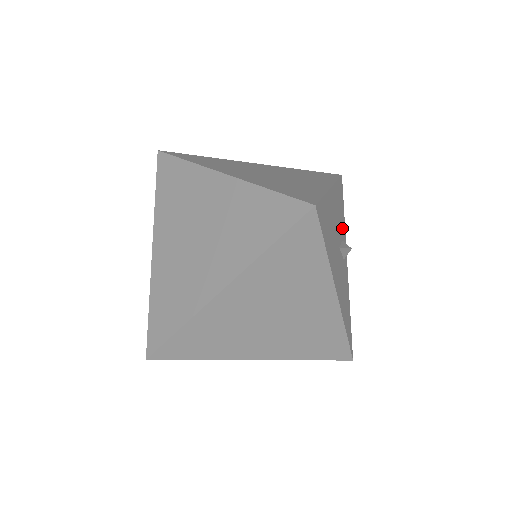
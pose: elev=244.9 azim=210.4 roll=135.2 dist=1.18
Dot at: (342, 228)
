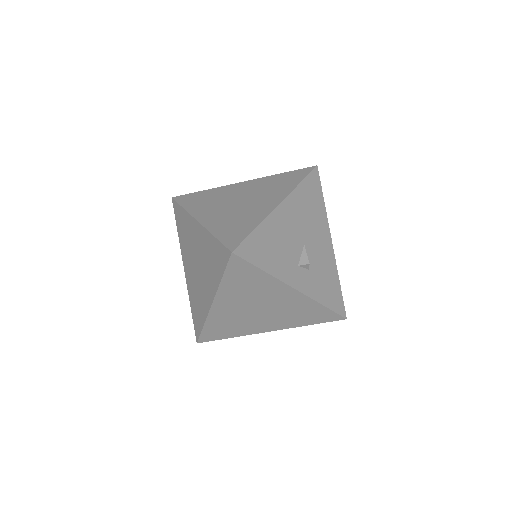
Dot at: (316, 280)
